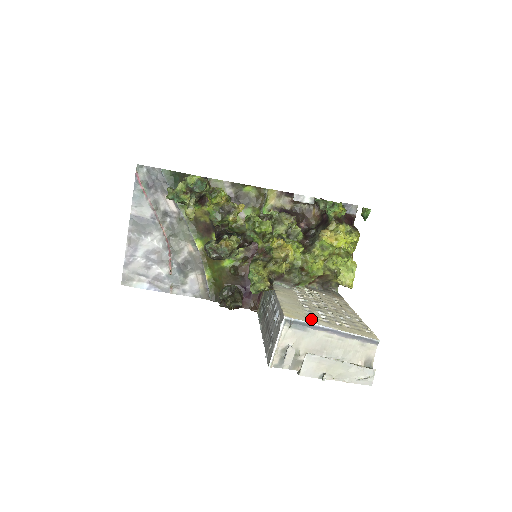
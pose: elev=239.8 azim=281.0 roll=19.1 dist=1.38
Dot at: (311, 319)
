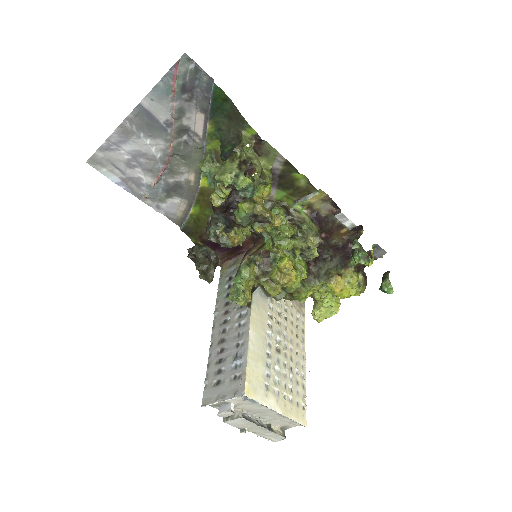
Dot at: (265, 393)
